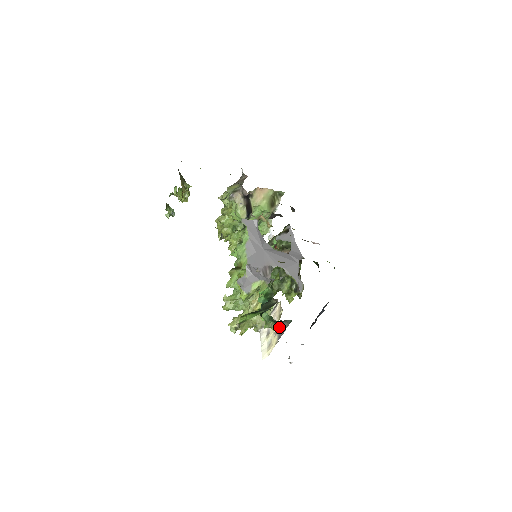
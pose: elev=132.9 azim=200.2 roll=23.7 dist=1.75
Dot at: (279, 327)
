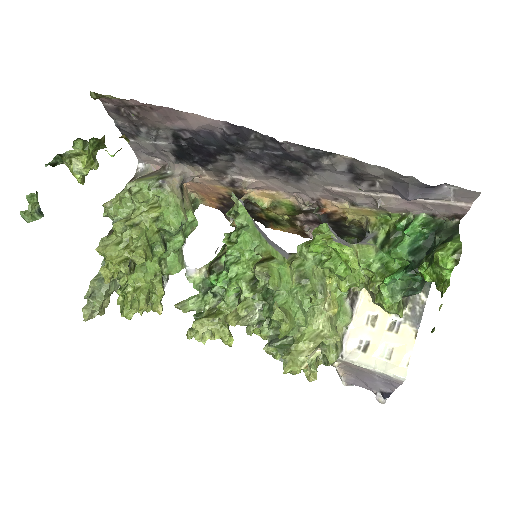
Dot at: (402, 310)
